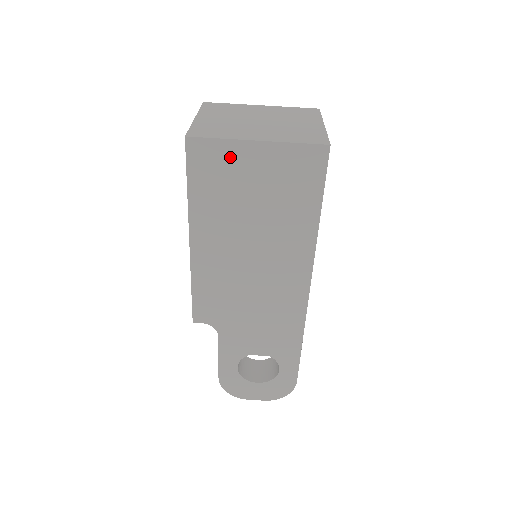
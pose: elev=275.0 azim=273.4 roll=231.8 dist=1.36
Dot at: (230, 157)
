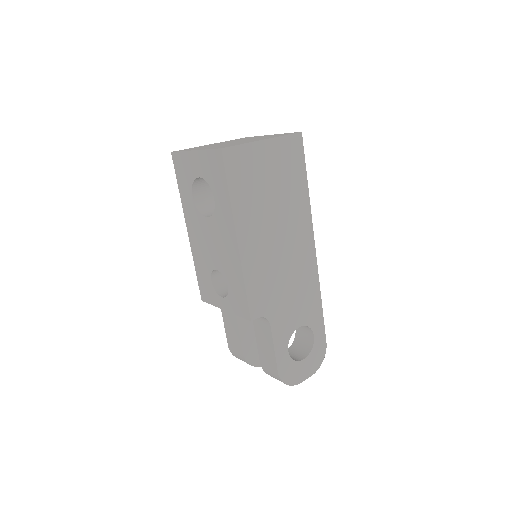
Dot at: (251, 157)
